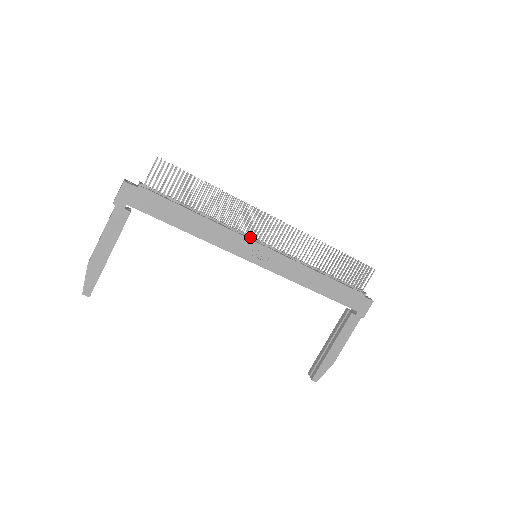
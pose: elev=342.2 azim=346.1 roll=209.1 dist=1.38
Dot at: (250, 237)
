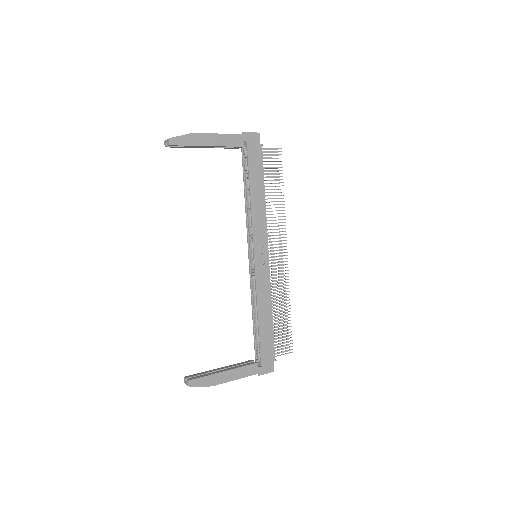
Dot at: occluded
